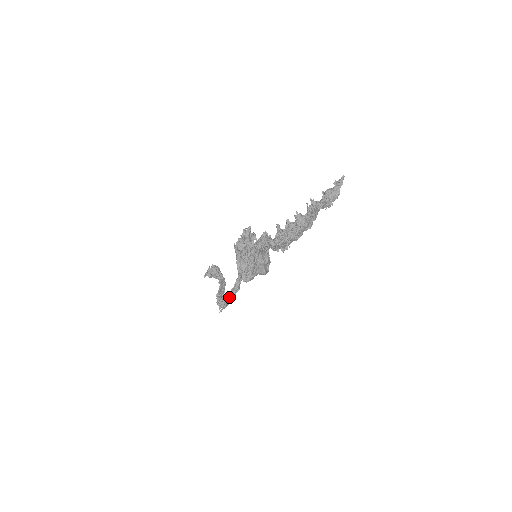
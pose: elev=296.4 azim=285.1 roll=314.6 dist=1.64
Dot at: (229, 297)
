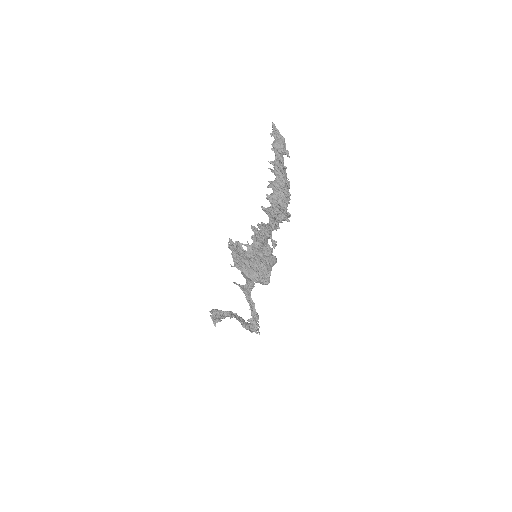
Dot at: (255, 316)
